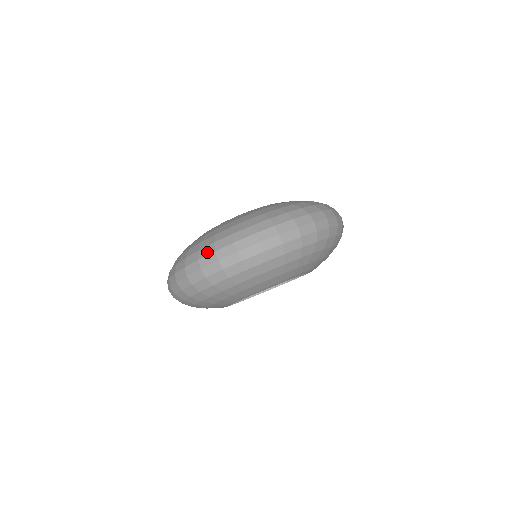
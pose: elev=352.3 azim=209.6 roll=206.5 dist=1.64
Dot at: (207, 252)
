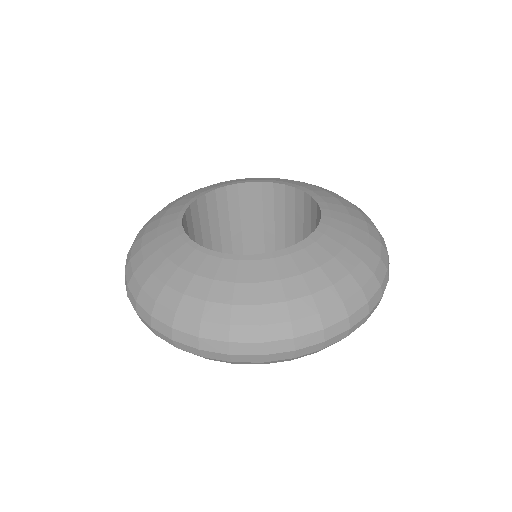
Dot at: (247, 337)
